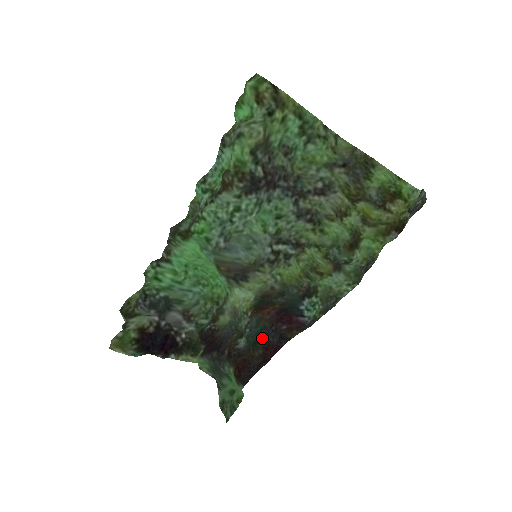
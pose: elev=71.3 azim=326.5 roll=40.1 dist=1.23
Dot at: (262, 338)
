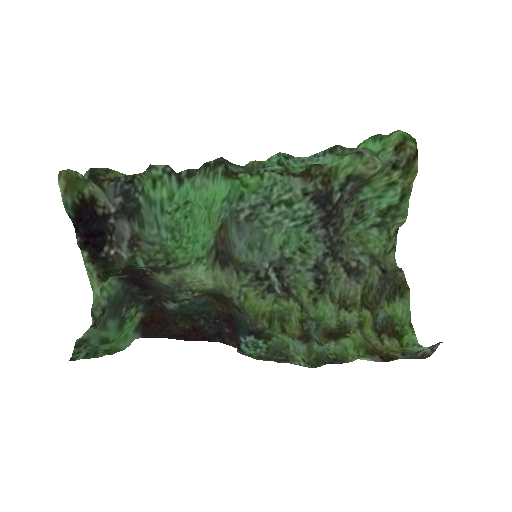
Dot at: (199, 318)
